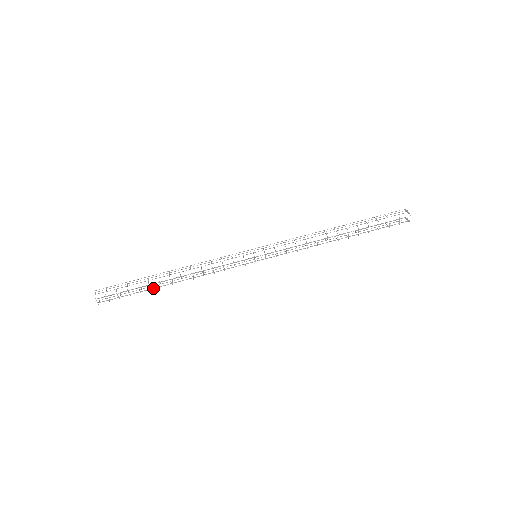
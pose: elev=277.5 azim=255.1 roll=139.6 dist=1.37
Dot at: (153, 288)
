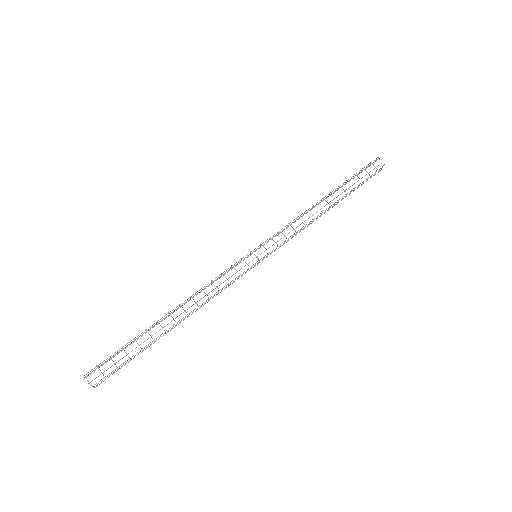
Dot at: occluded
